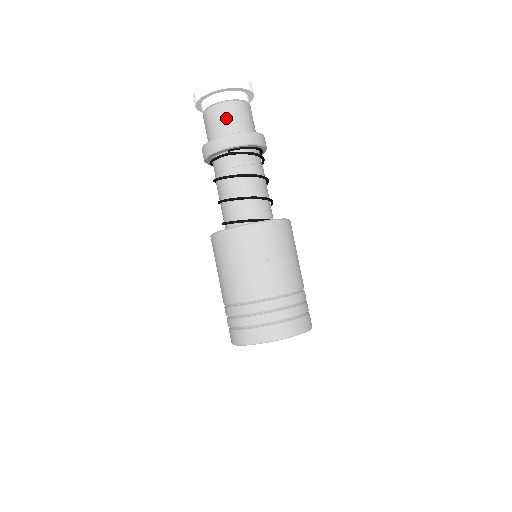
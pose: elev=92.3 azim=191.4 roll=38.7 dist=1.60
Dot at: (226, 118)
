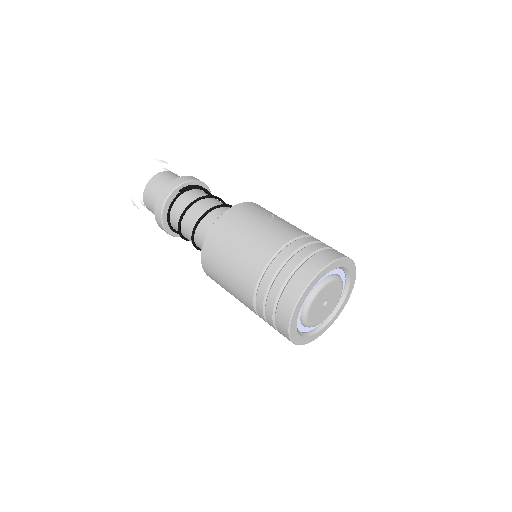
Dot at: (165, 179)
